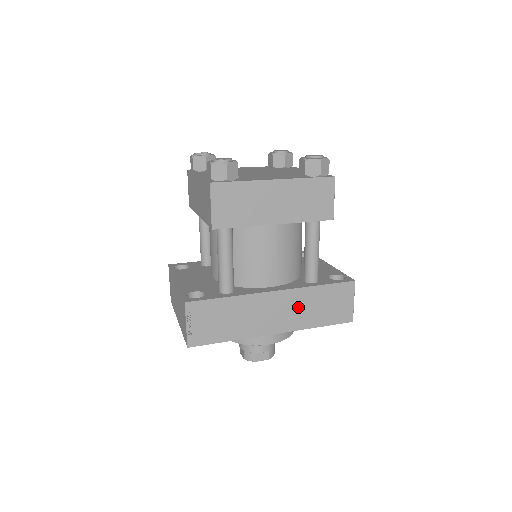
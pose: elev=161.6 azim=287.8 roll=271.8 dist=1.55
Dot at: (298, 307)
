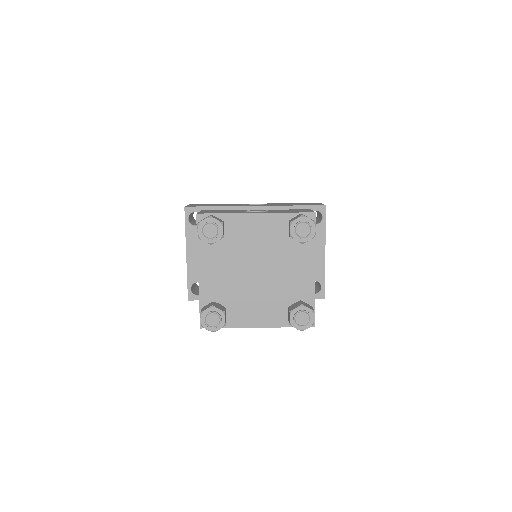
Dot at: occluded
